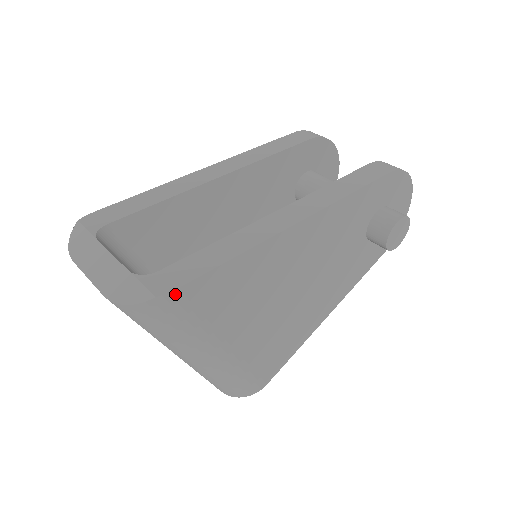
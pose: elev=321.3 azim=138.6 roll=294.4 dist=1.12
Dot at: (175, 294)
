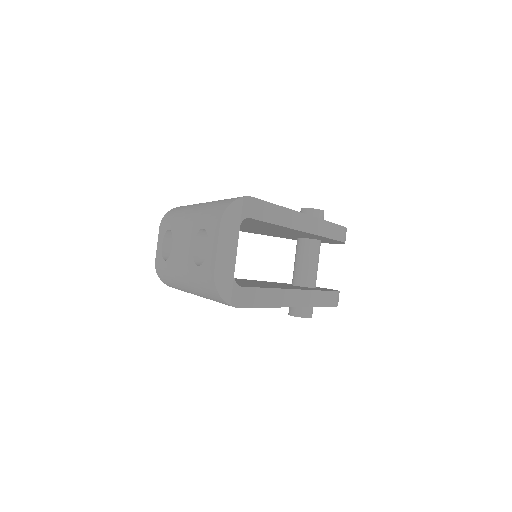
Dot at: (235, 307)
